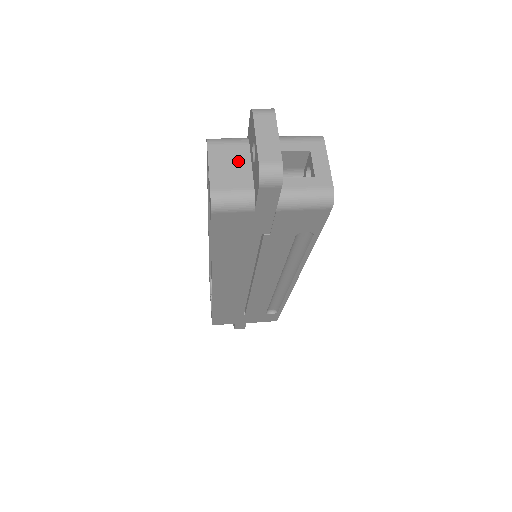
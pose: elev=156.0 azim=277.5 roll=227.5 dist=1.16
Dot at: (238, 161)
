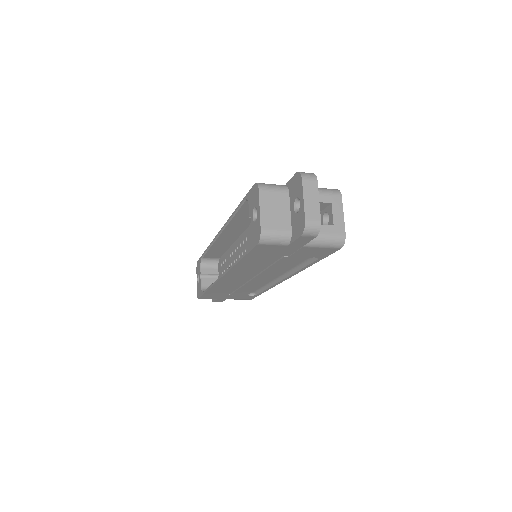
Dot at: (281, 206)
